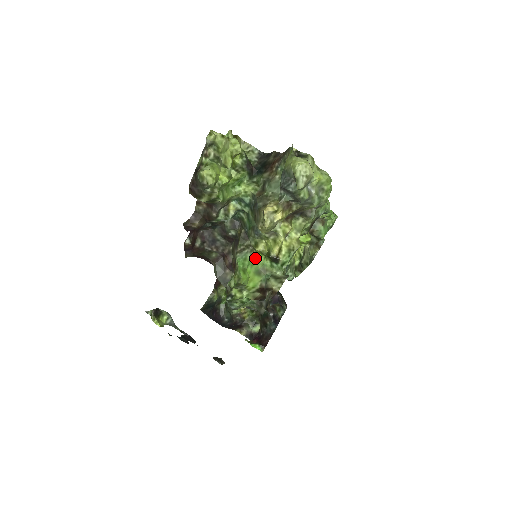
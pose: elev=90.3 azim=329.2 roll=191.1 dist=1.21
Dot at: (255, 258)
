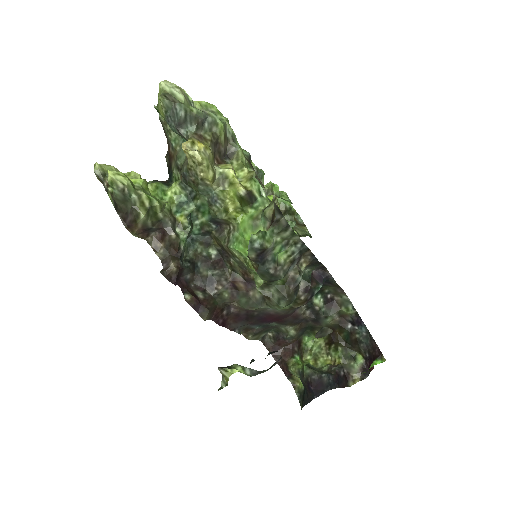
Dot at: (240, 224)
